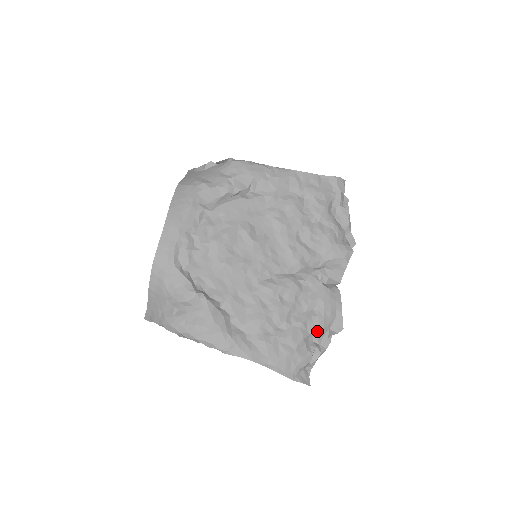
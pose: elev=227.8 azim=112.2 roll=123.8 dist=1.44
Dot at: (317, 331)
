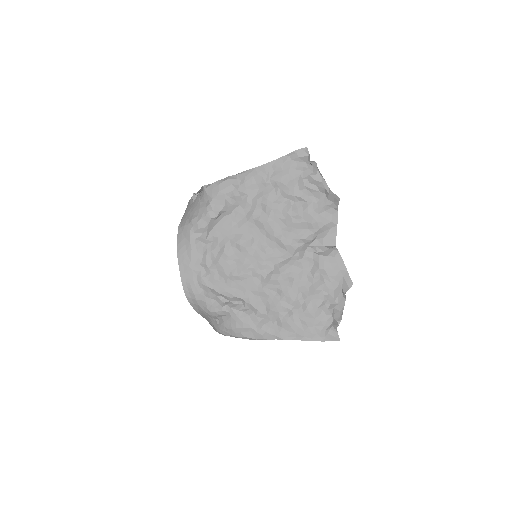
Dot at: (329, 295)
